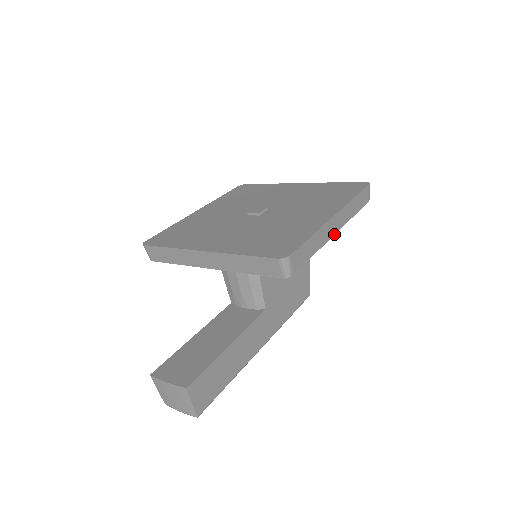
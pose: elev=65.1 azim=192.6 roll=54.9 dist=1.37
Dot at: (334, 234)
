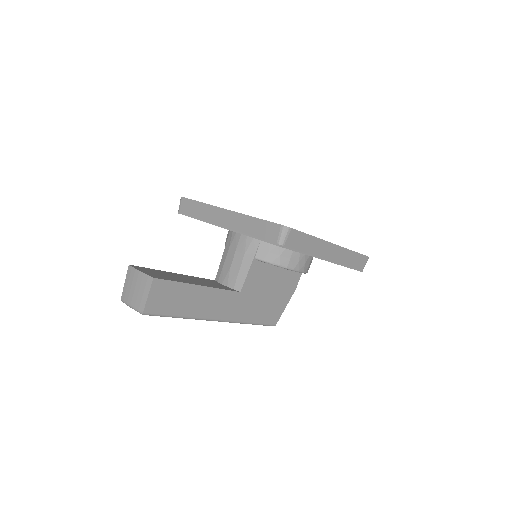
Dot at: (326, 259)
